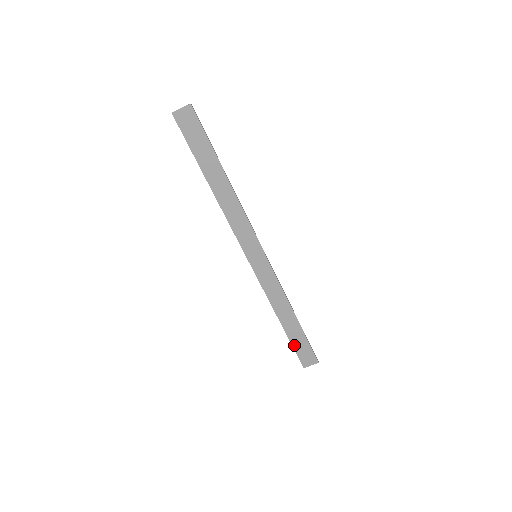
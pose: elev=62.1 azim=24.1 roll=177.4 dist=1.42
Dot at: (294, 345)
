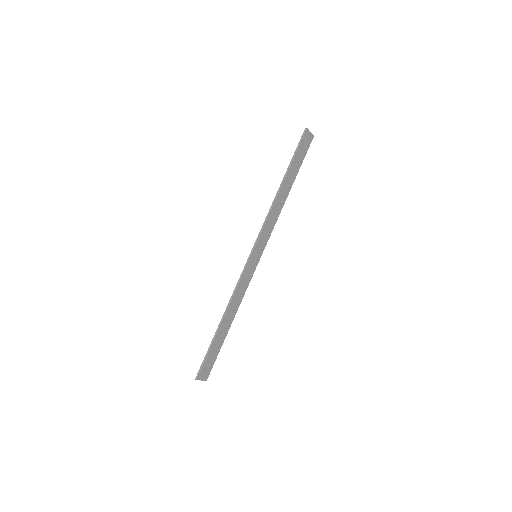
Dot at: (210, 351)
